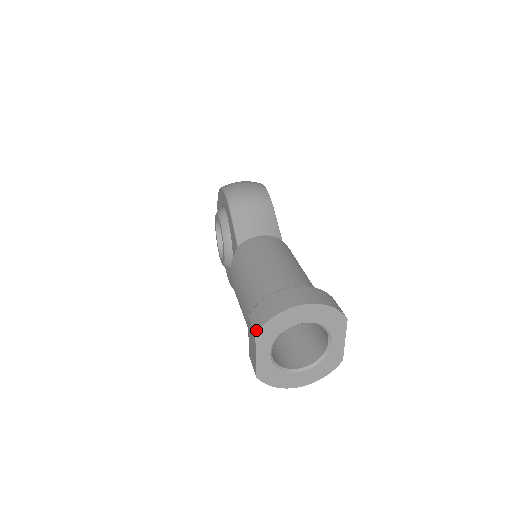
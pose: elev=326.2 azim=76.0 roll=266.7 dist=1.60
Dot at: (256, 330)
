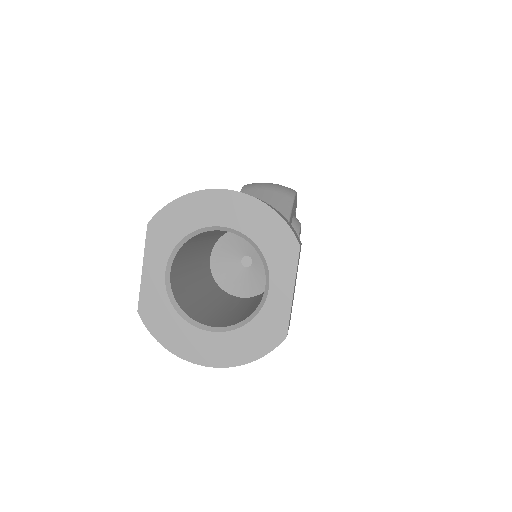
Dot at: (152, 219)
